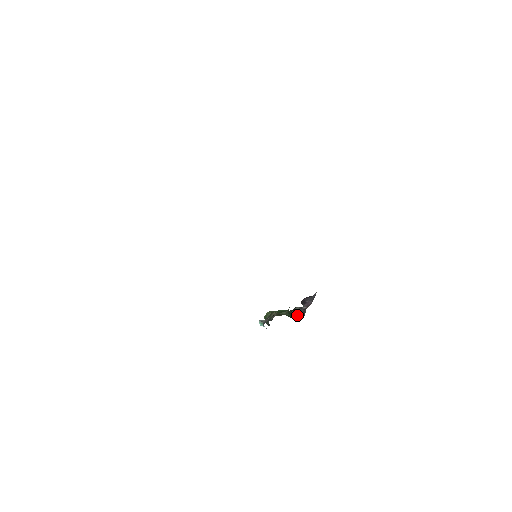
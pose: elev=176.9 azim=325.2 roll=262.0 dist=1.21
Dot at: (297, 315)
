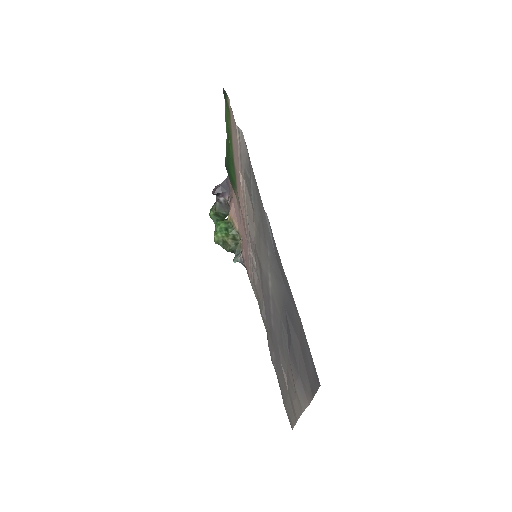
Dot at: (223, 212)
